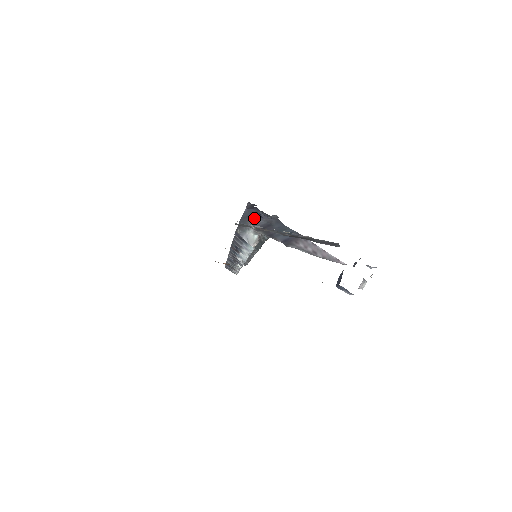
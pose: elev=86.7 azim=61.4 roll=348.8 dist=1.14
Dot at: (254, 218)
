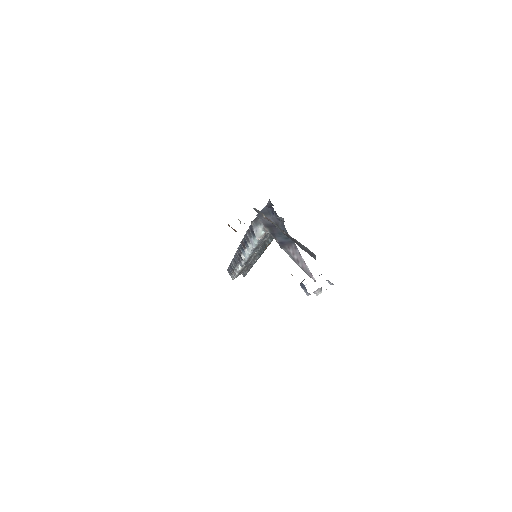
Dot at: (268, 216)
